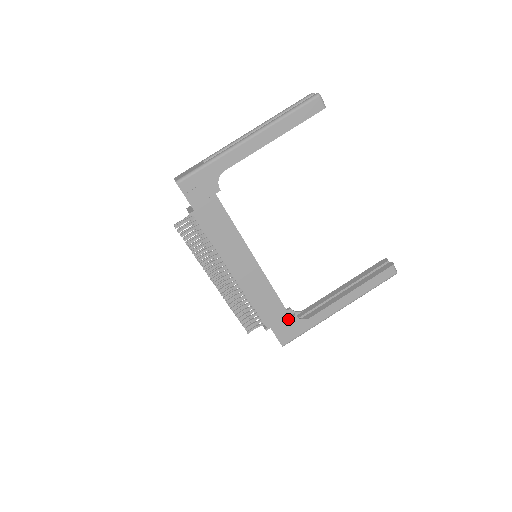
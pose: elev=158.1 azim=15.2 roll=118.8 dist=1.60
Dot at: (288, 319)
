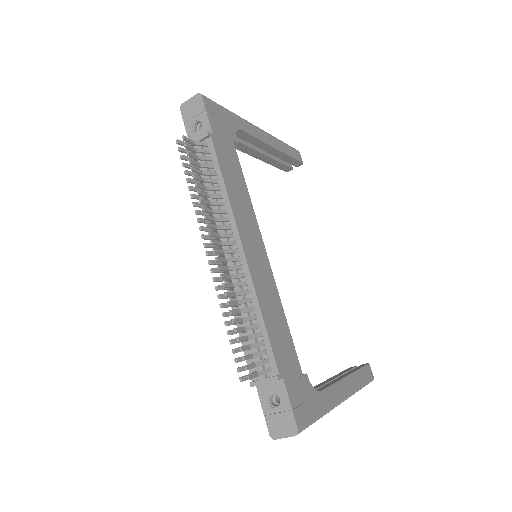
Dot at: (300, 375)
